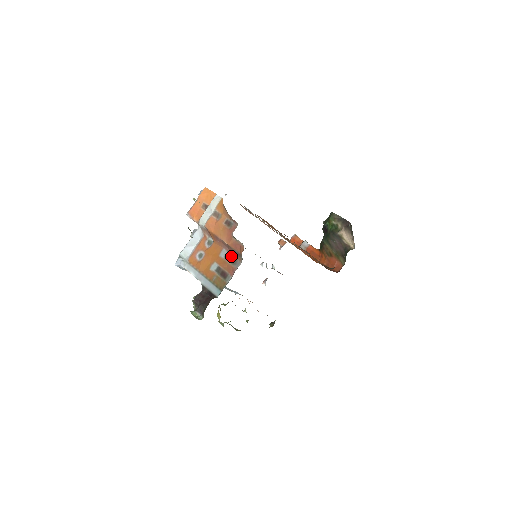
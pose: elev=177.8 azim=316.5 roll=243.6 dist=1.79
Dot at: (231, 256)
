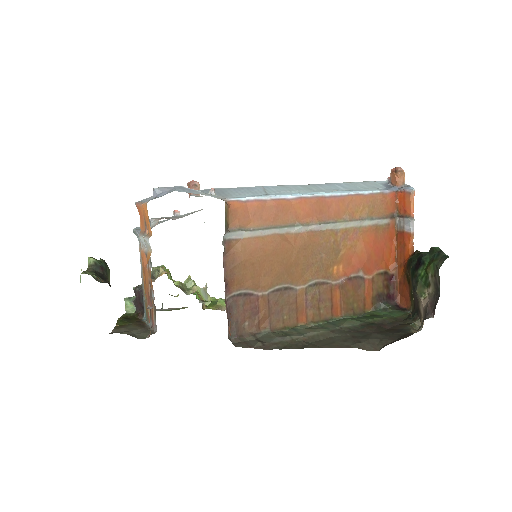
Dot at: (155, 309)
